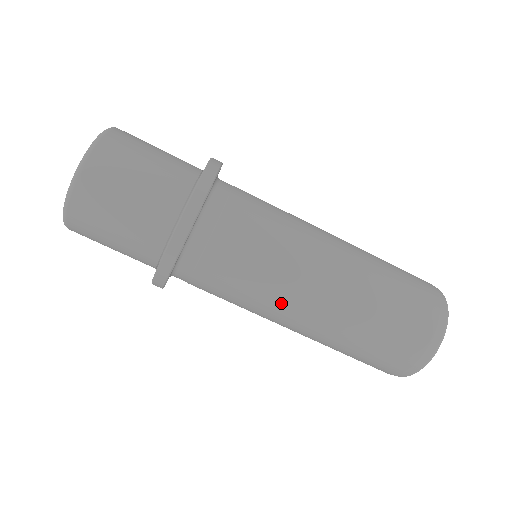
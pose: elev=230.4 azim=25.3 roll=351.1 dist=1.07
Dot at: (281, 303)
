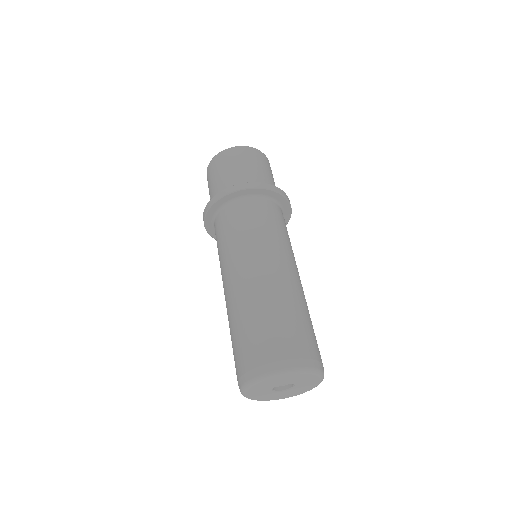
Dot at: (257, 255)
